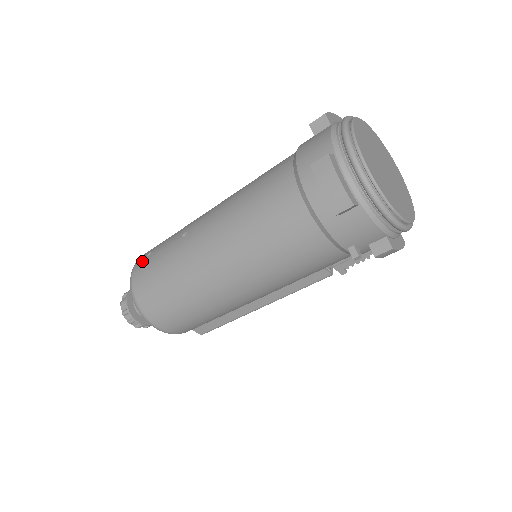
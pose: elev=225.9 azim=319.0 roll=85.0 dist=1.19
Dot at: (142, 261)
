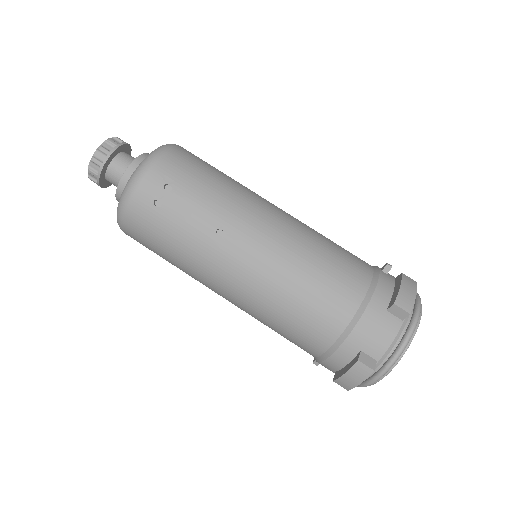
Dot at: (155, 188)
